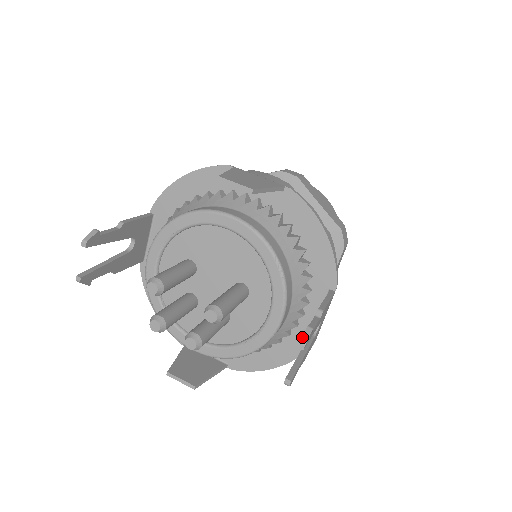
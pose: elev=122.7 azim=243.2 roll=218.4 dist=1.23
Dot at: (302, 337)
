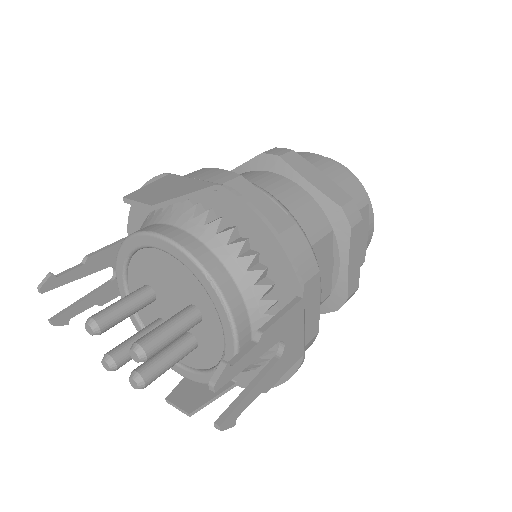
Dot at: (212, 377)
